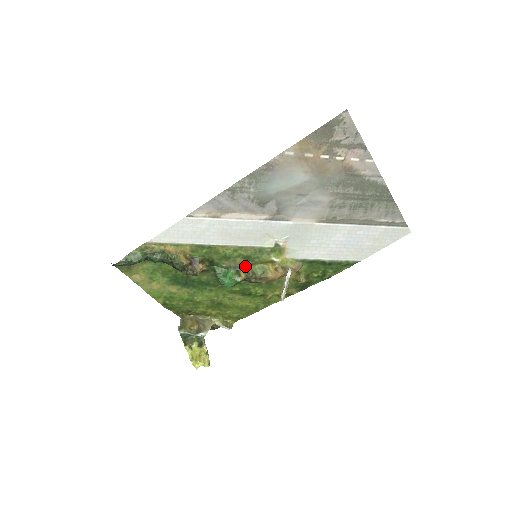
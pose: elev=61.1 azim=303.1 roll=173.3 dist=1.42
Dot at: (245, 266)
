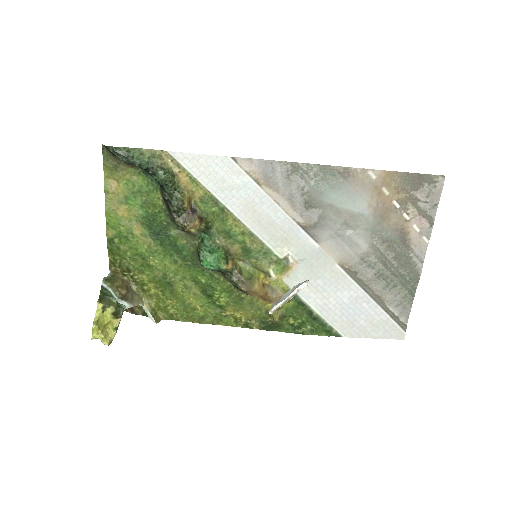
Dot at: (237, 258)
